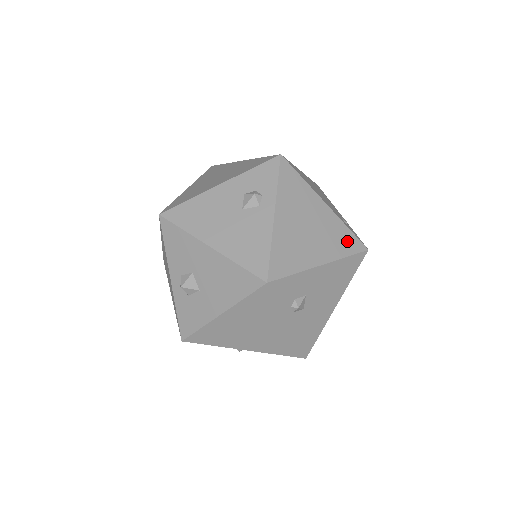
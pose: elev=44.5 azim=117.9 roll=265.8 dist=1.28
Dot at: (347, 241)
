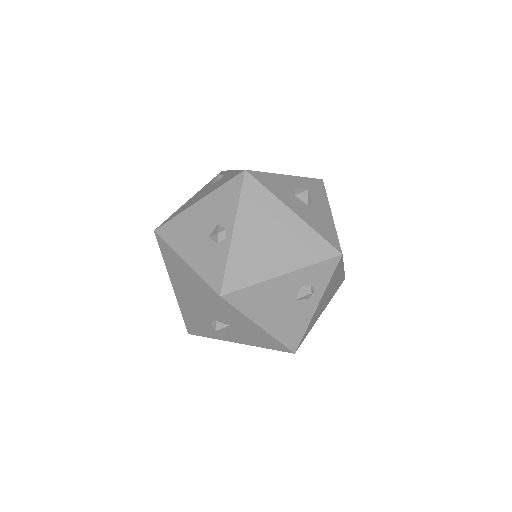
Dot at: occluded
